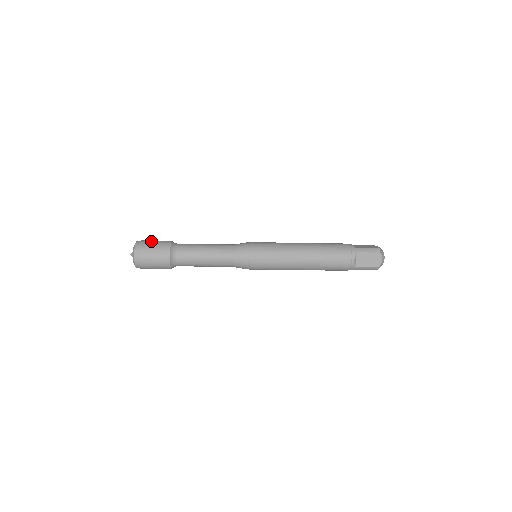
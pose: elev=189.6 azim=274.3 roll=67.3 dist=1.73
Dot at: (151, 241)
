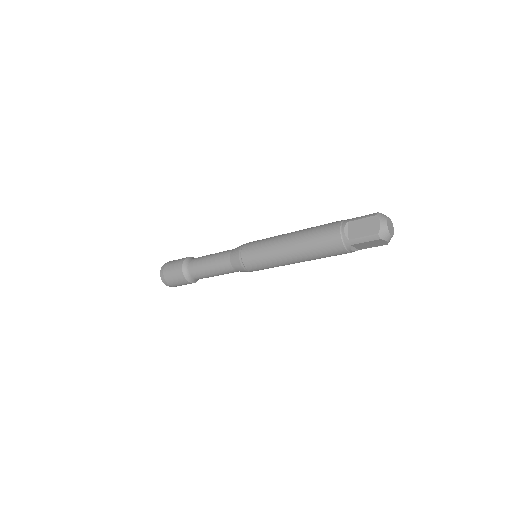
Dot at: occluded
